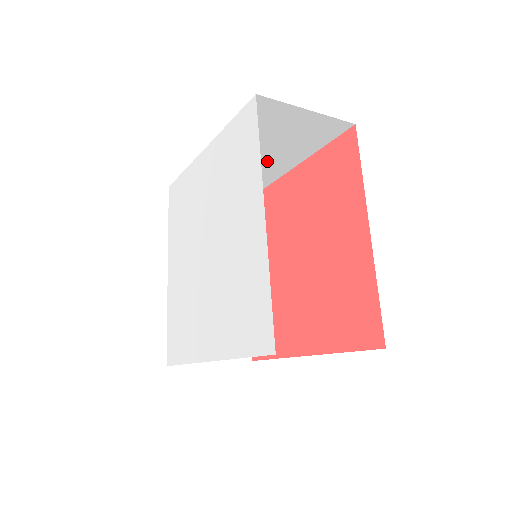
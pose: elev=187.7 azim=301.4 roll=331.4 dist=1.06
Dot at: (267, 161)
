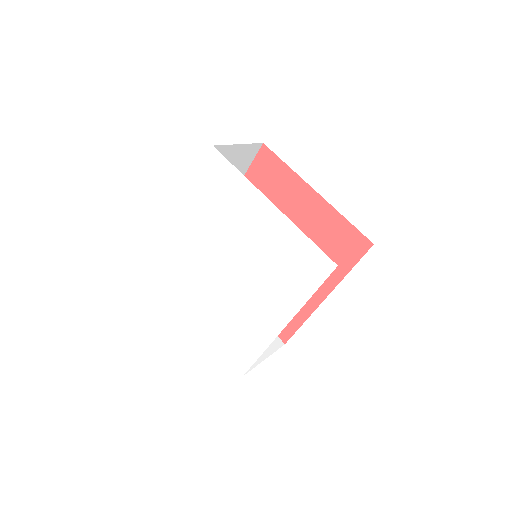
Dot at: occluded
